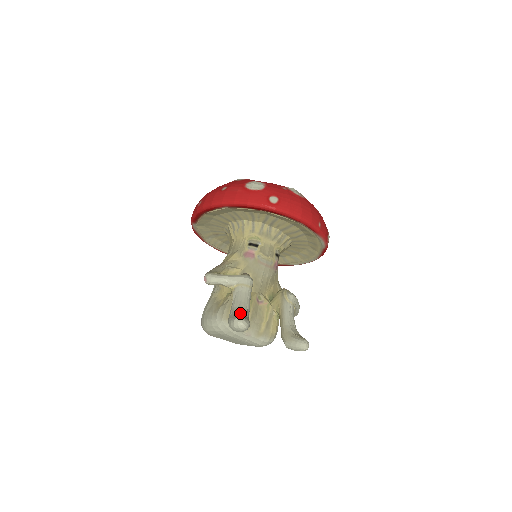
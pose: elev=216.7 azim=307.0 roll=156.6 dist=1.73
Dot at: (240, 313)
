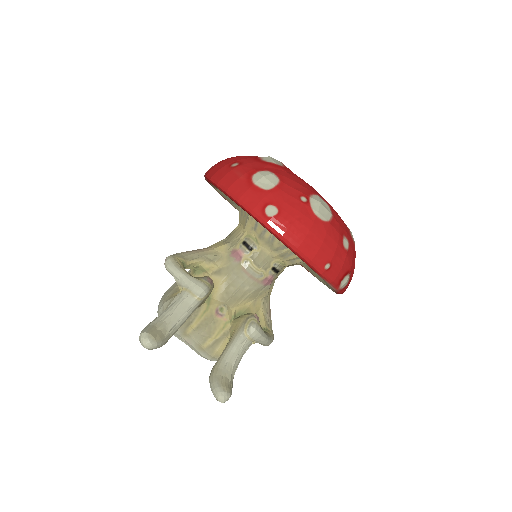
Dot at: (159, 326)
